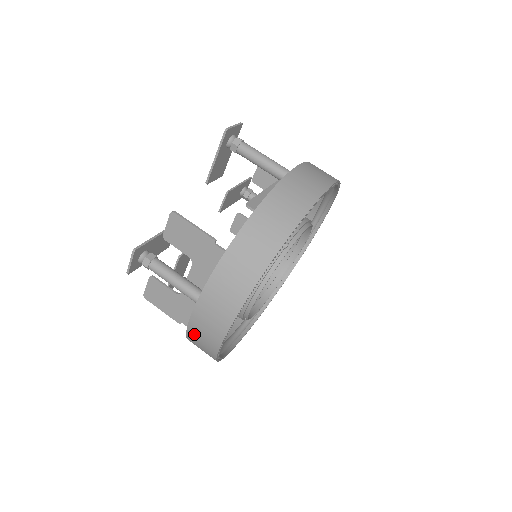
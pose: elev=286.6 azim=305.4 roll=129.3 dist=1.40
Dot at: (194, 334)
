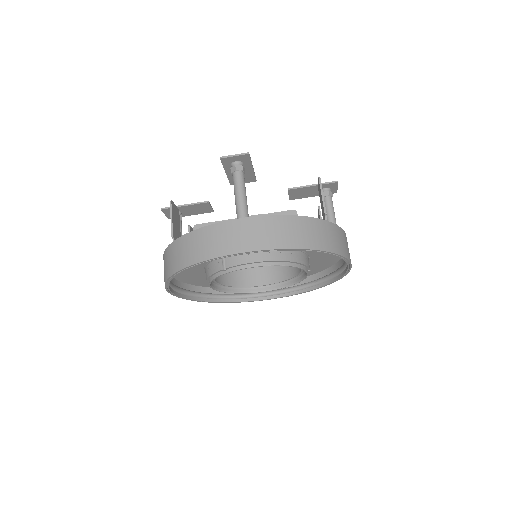
Dot at: occluded
